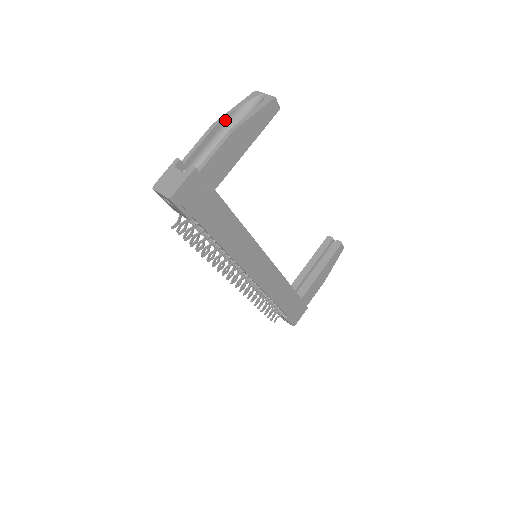
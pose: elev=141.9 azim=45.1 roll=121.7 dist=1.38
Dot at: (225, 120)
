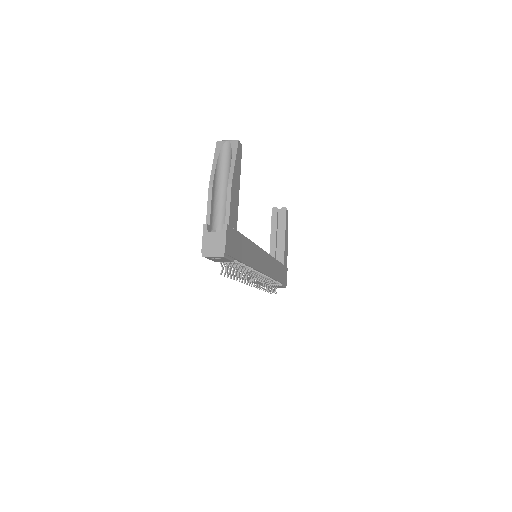
Dot at: (215, 176)
